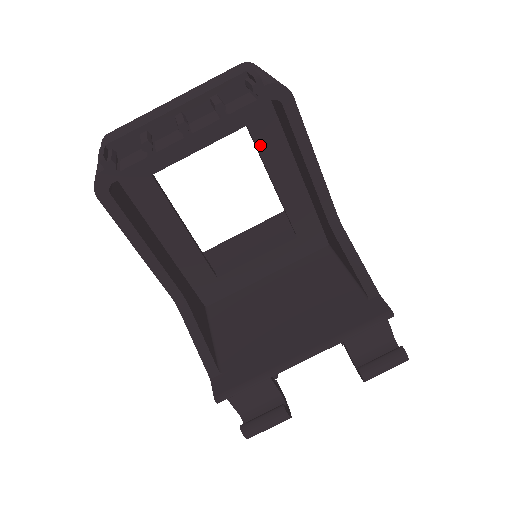
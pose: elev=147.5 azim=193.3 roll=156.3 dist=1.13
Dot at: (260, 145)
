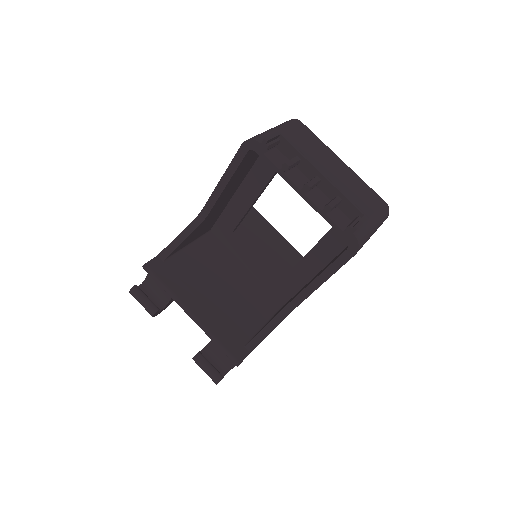
Dot at: (327, 237)
